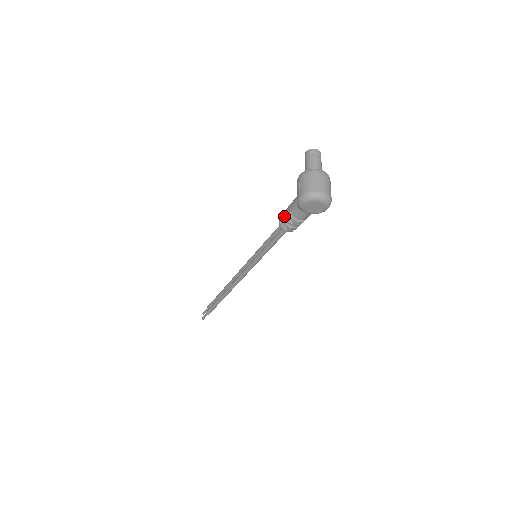
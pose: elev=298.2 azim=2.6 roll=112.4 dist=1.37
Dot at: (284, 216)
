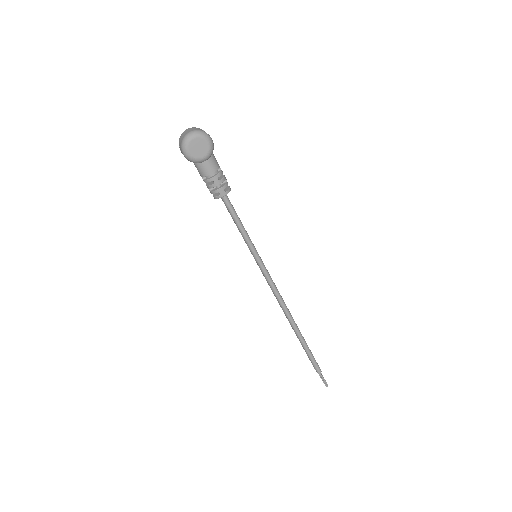
Dot at: (207, 187)
